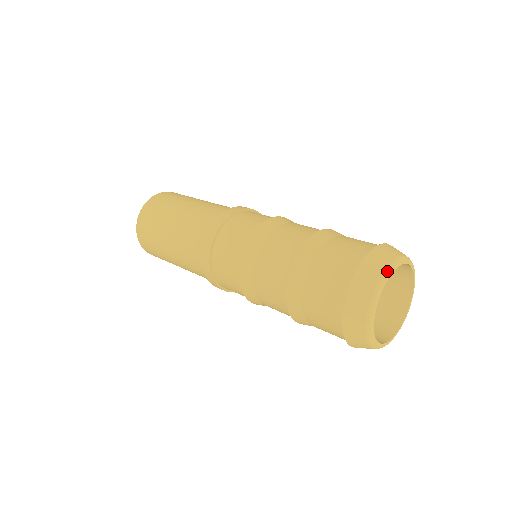
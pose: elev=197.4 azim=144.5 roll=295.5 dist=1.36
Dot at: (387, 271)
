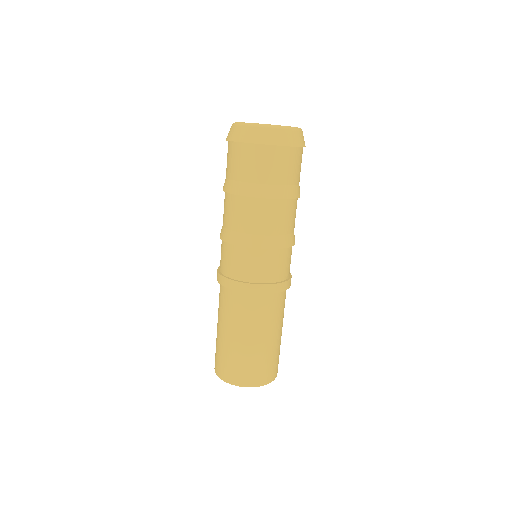
Dot at: occluded
